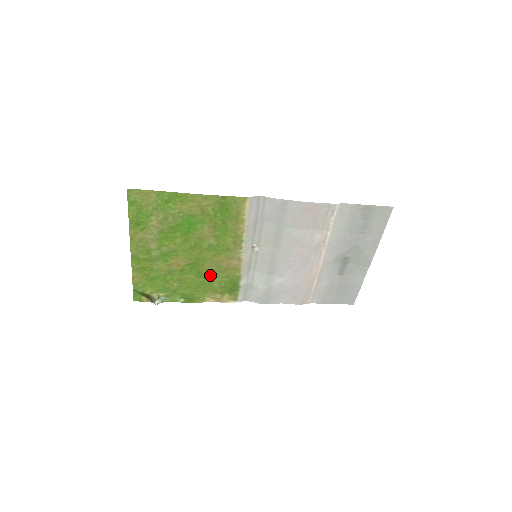
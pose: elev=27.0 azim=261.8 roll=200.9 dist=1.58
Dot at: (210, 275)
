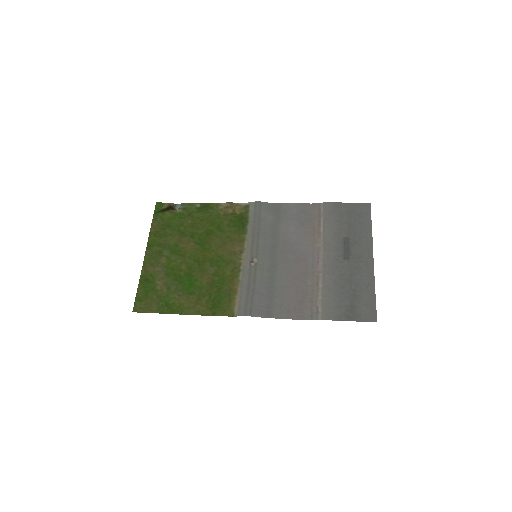
Dot at: (218, 233)
